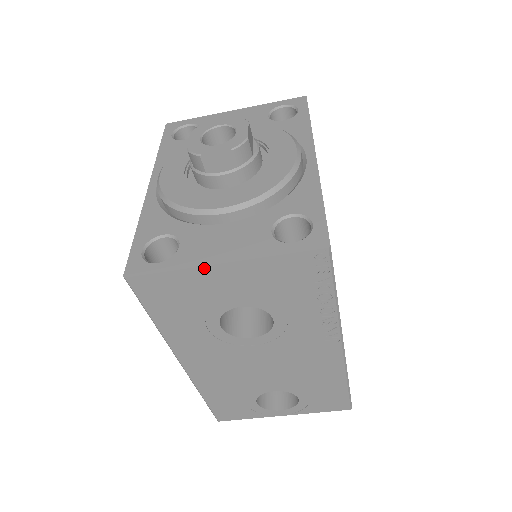
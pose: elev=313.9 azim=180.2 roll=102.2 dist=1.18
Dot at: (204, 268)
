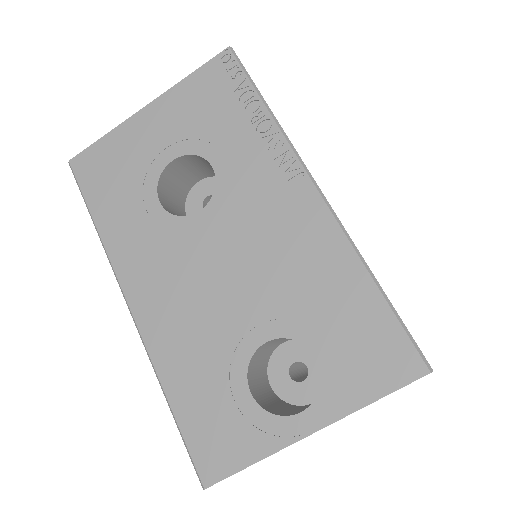
Dot at: (131, 119)
